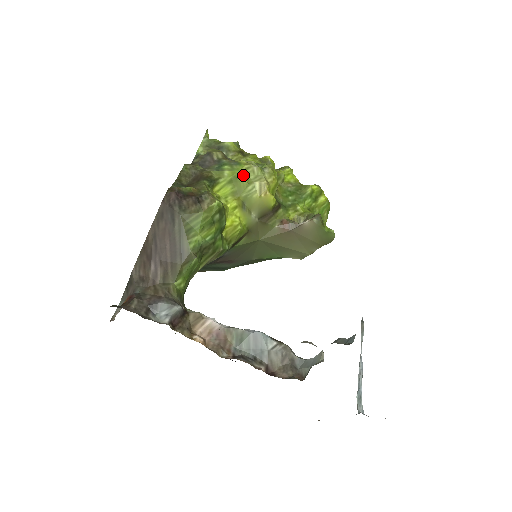
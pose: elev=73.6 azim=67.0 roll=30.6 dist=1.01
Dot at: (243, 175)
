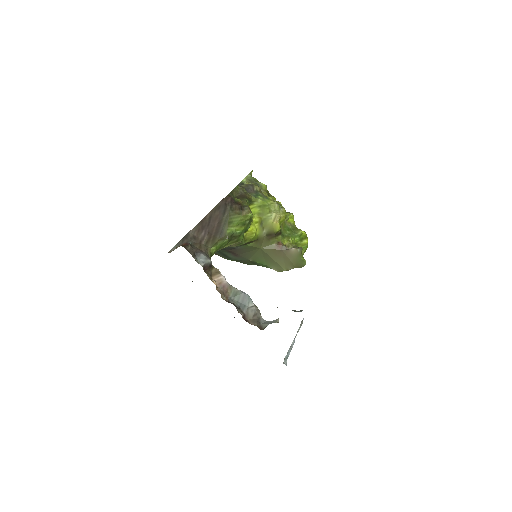
Dot at: (268, 206)
